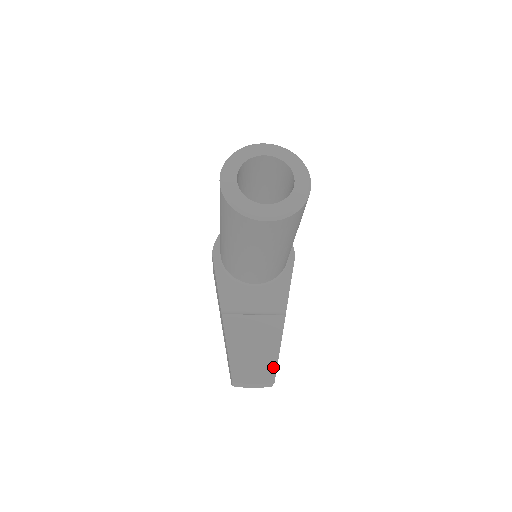
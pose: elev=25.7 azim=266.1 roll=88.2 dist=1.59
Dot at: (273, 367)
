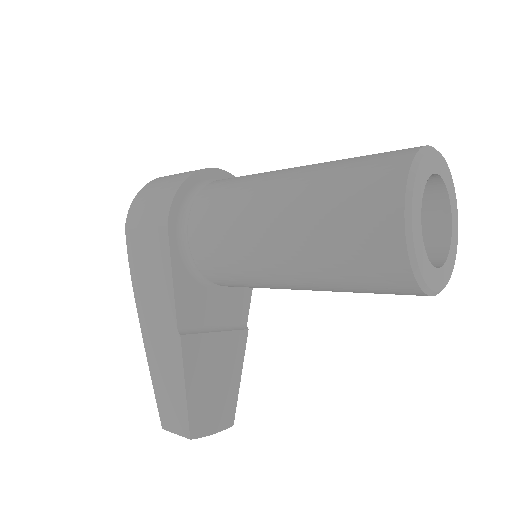
Dot at: (233, 405)
